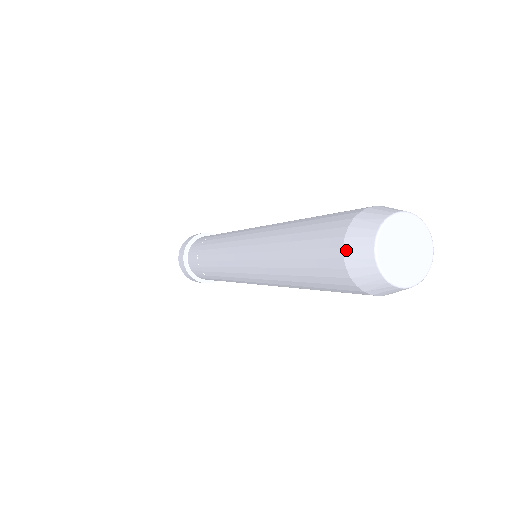
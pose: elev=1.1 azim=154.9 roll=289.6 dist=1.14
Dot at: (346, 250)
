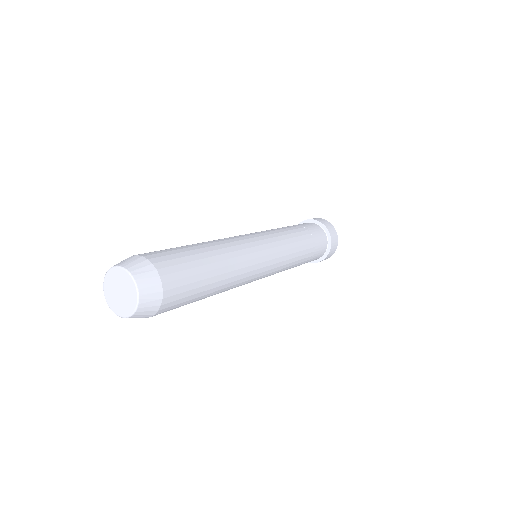
Dot at: occluded
